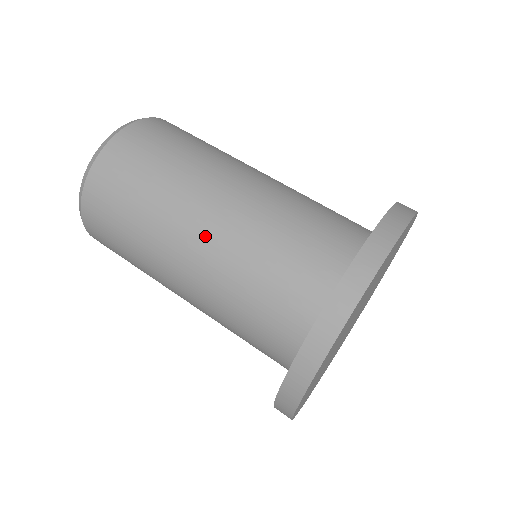
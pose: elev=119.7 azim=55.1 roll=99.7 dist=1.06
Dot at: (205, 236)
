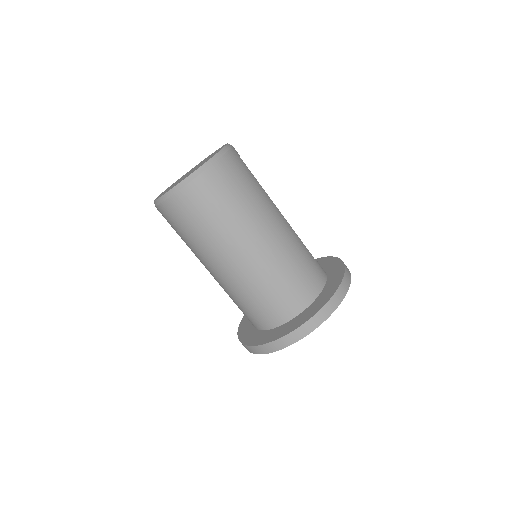
Dot at: (246, 260)
